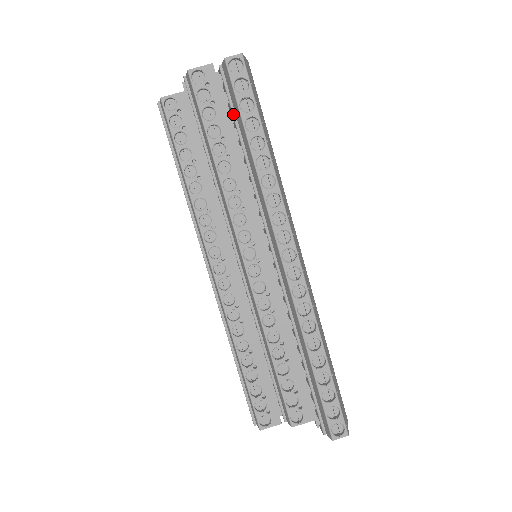
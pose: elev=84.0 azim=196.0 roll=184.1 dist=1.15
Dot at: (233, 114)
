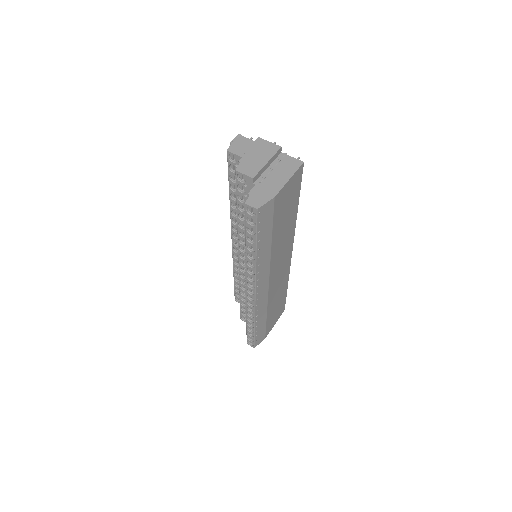
Dot at: occluded
